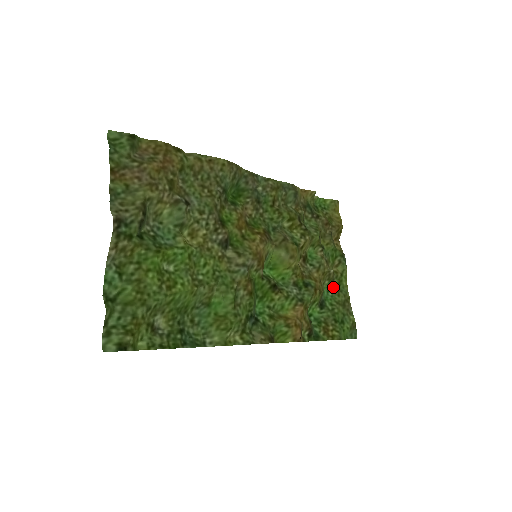
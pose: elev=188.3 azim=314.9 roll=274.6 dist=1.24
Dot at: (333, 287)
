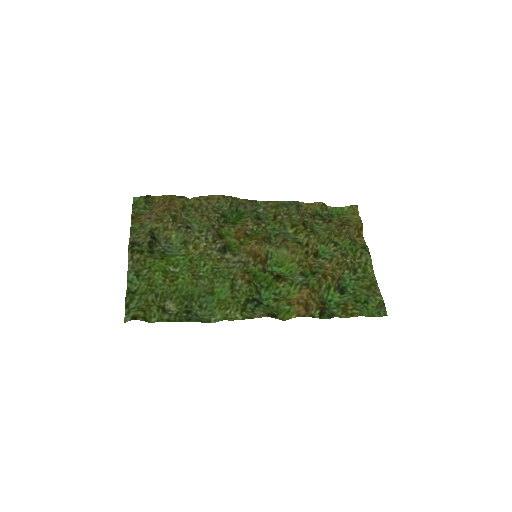
Dot at: (357, 276)
